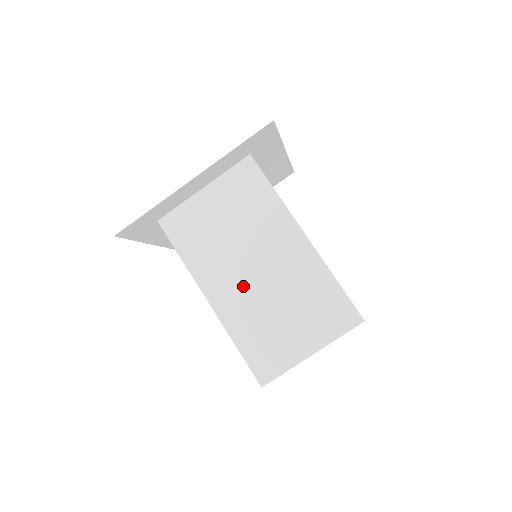
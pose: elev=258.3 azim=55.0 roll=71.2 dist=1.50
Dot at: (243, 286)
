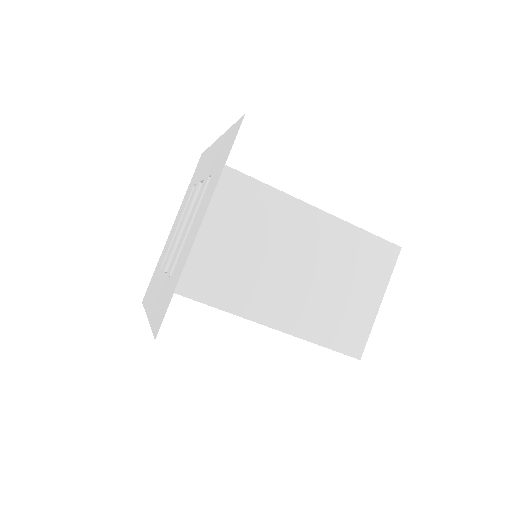
Dot at: (293, 291)
